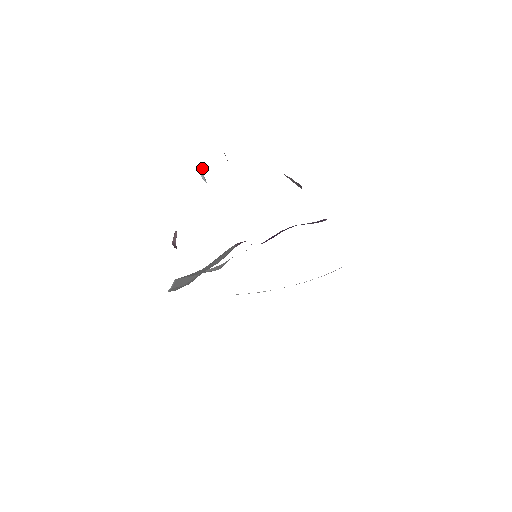
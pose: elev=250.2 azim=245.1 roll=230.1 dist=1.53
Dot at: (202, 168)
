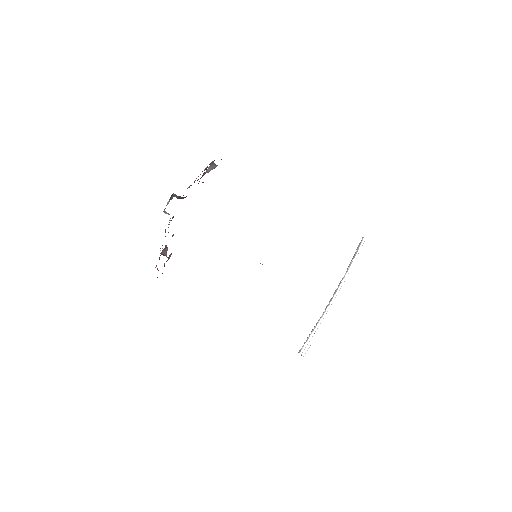
Dot at: (168, 214)
